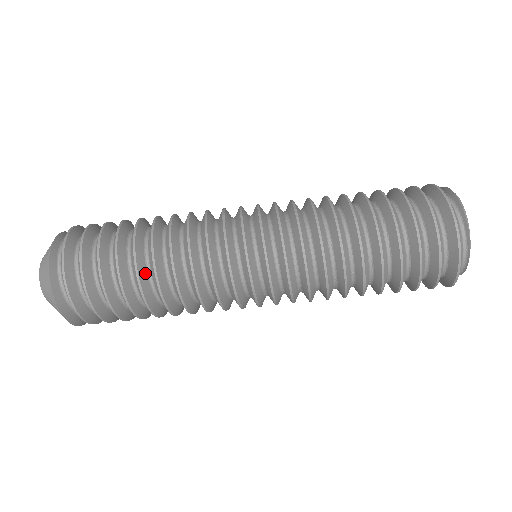
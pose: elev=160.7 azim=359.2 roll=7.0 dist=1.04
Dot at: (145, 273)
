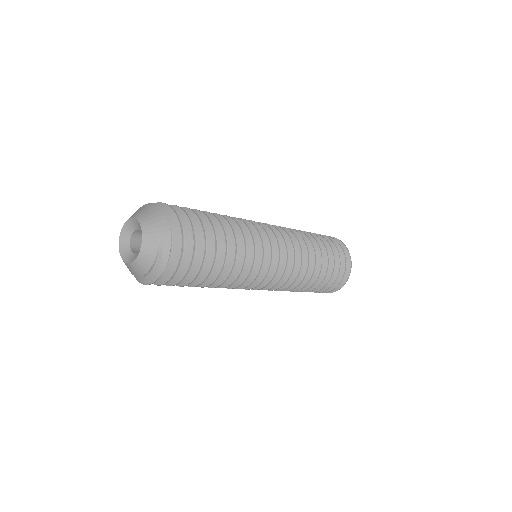
Dot at: occluded
